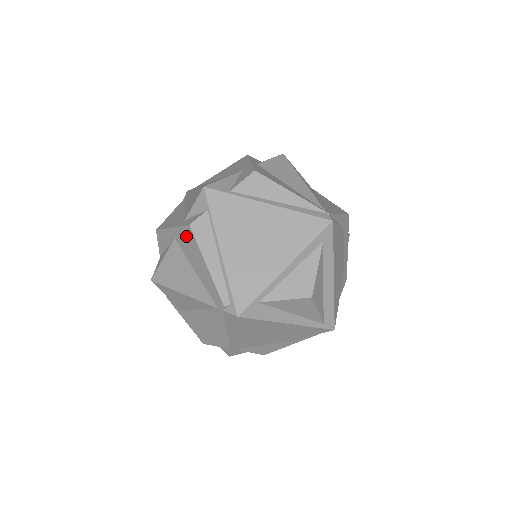
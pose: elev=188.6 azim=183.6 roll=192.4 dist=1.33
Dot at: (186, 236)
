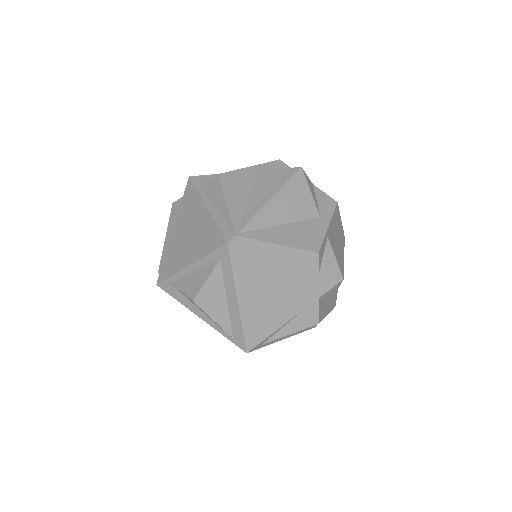
Dot at: occluded
